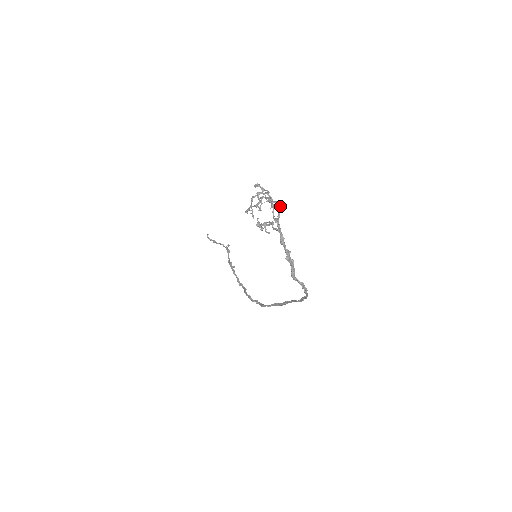
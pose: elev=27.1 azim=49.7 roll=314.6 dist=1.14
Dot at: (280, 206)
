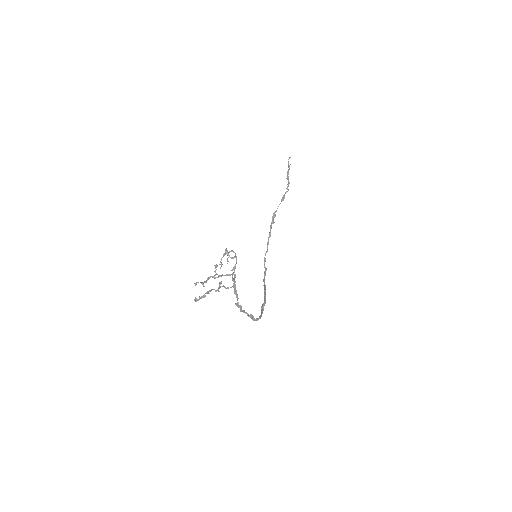
Dot at: (235, 276)
